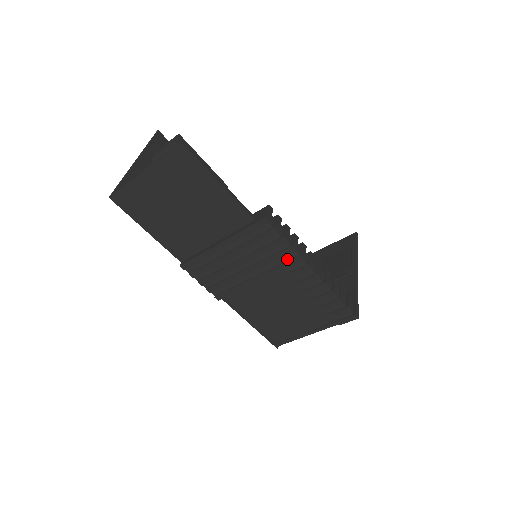
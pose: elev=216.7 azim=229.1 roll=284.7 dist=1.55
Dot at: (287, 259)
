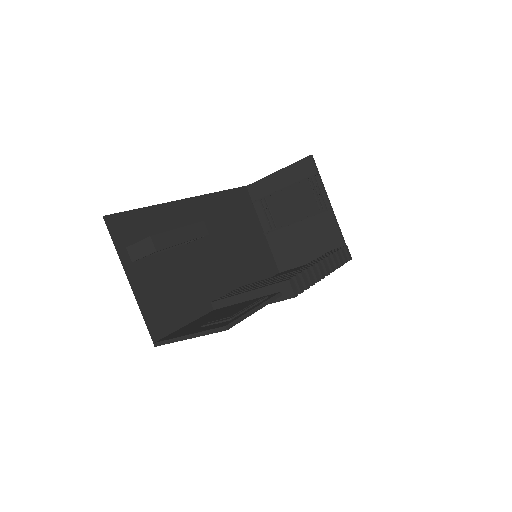
Dot at: occluded
